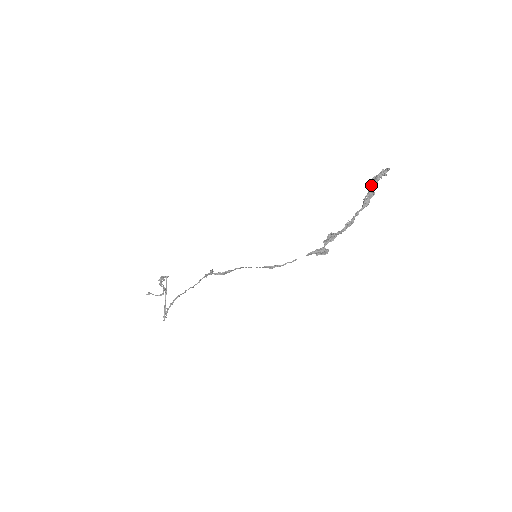
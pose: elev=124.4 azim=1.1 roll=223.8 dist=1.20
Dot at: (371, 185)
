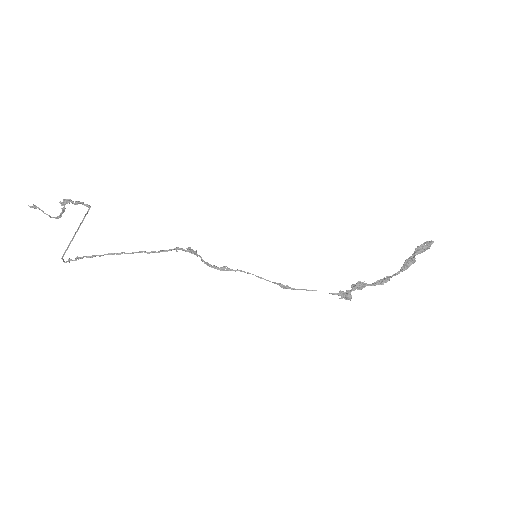
Dot at: (417, 253)
